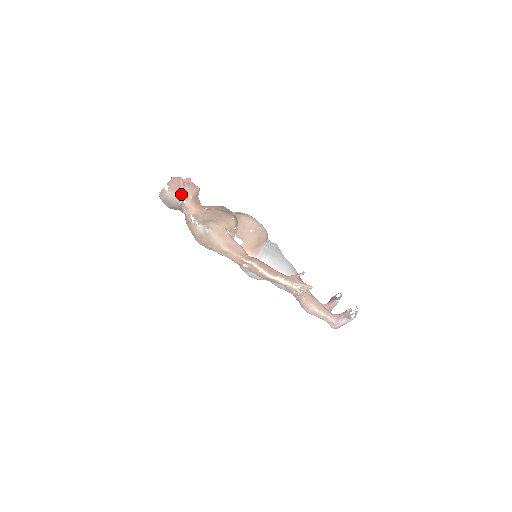
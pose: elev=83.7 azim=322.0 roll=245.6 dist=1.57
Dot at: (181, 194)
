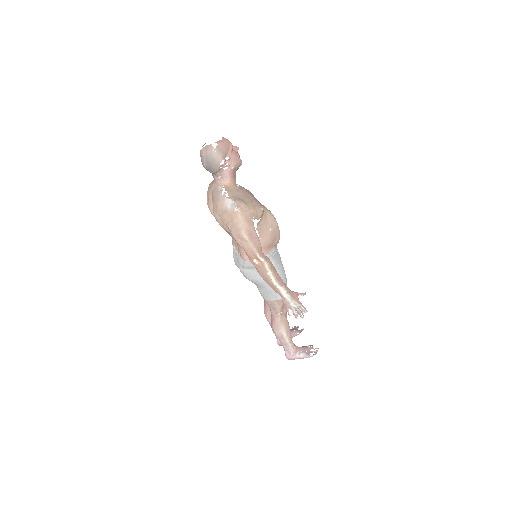
Dot at: occluded
